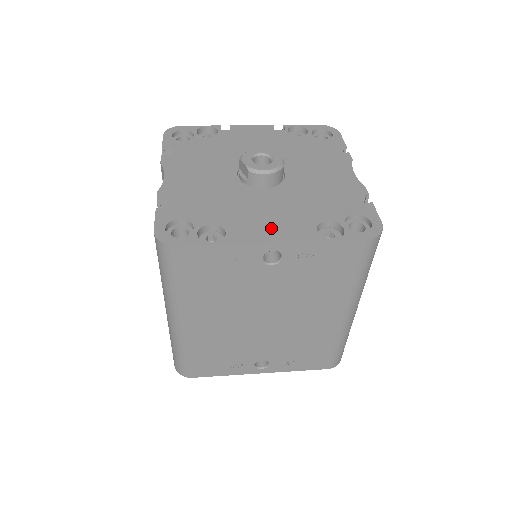
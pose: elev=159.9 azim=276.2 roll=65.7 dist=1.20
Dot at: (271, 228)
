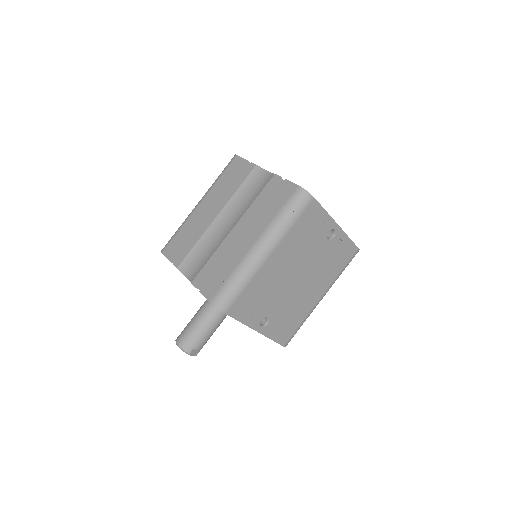
Dot at: occluded
